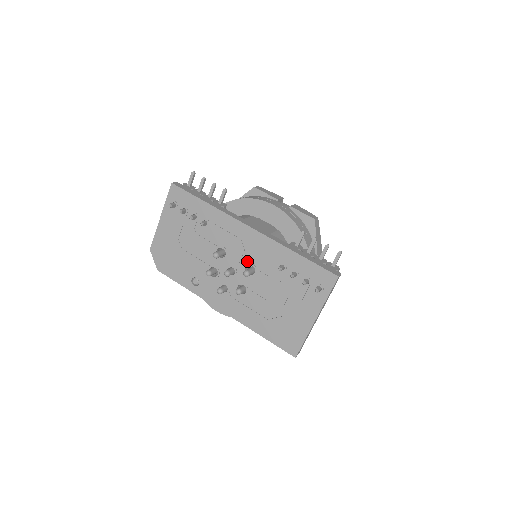
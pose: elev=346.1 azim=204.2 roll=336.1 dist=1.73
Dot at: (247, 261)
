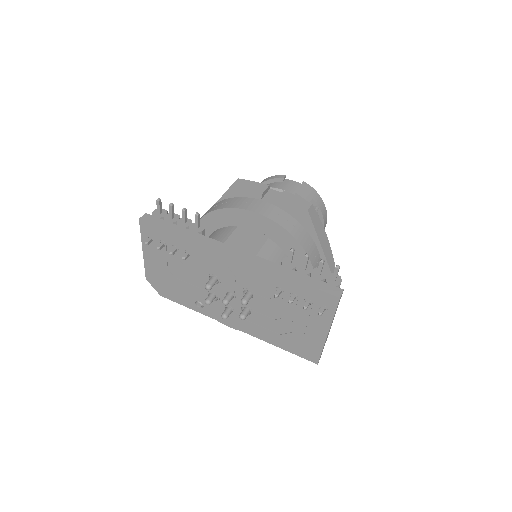
Dot at: (242, 286)
